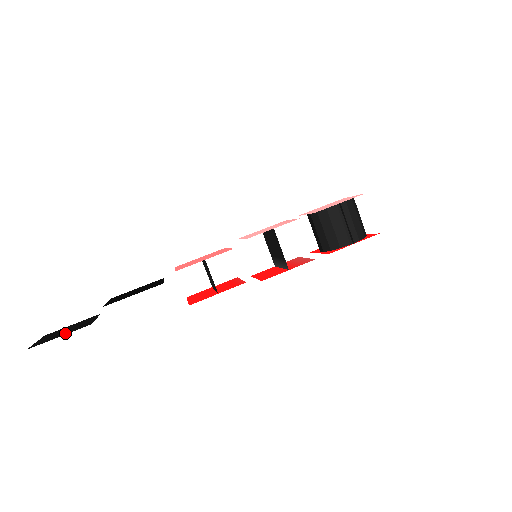
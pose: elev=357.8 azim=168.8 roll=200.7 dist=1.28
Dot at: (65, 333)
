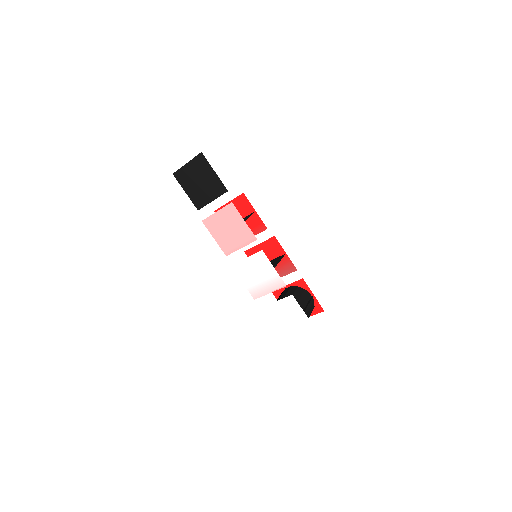
Dot at: occluded
